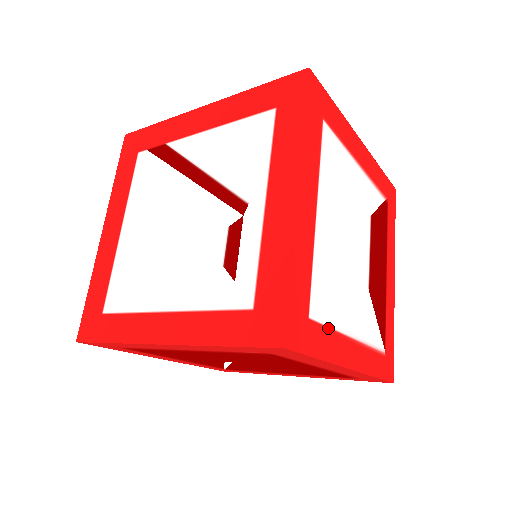
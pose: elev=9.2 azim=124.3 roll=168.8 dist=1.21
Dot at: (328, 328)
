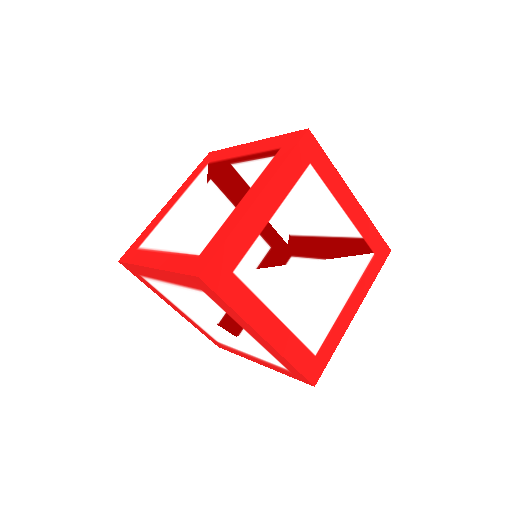
Dot at: (328, 334)
